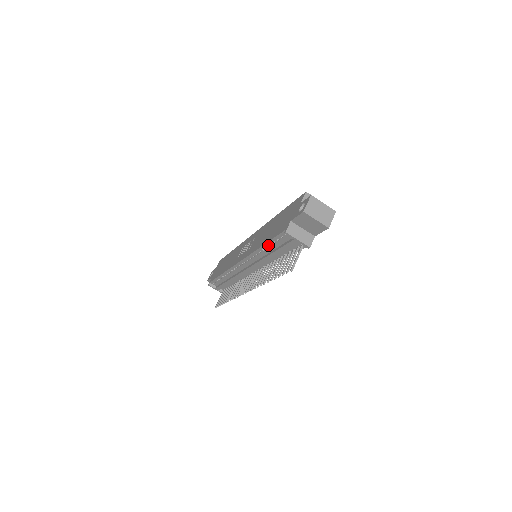
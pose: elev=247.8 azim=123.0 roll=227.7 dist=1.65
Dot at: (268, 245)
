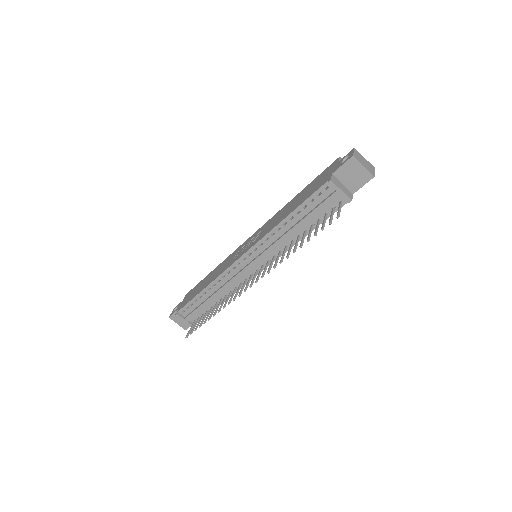
Dot at: (295, 213)
